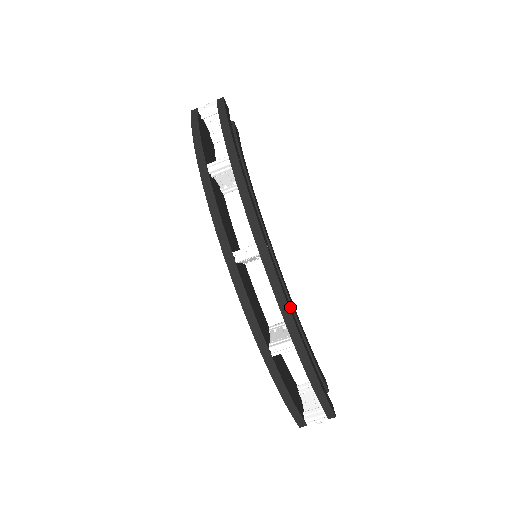
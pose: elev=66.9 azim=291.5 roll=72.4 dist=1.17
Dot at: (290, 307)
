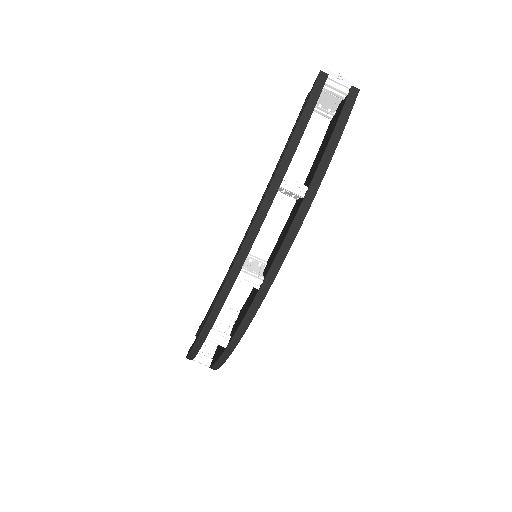
Dot at: occluded
